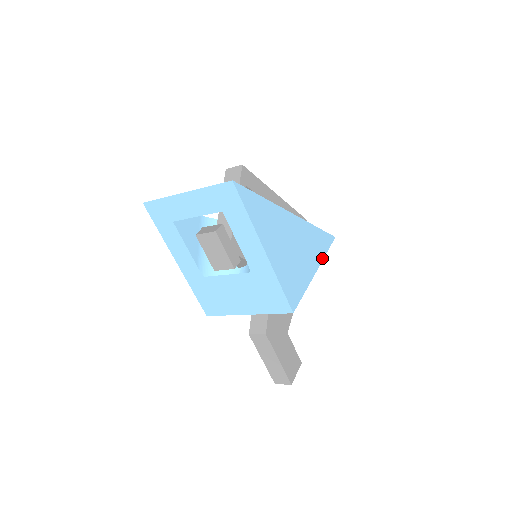
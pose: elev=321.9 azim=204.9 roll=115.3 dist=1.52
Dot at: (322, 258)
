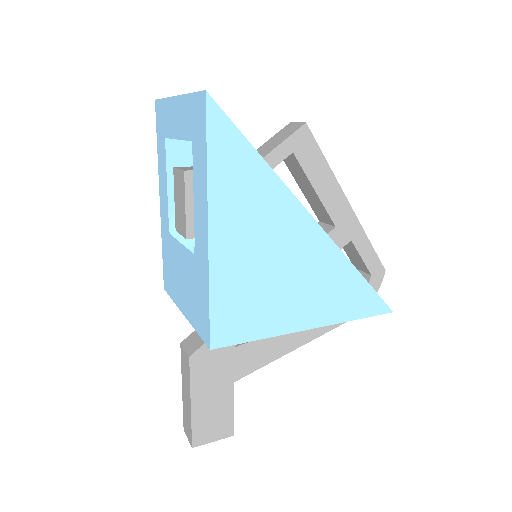
Dot at: (338, 320)
